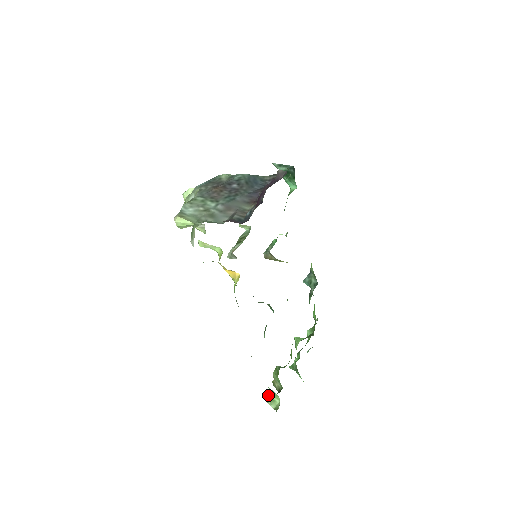
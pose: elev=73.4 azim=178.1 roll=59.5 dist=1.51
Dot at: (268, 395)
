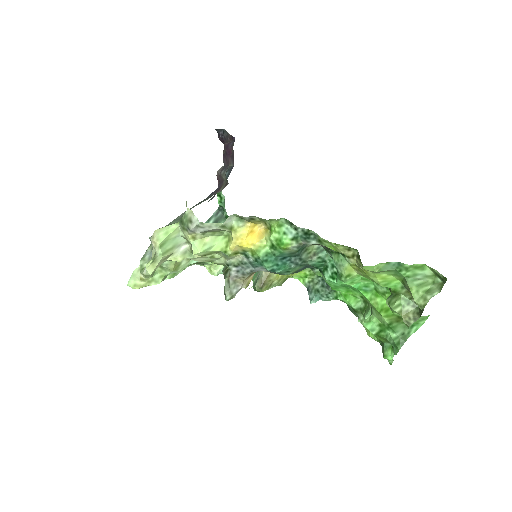
Dot at: (418, 298)
